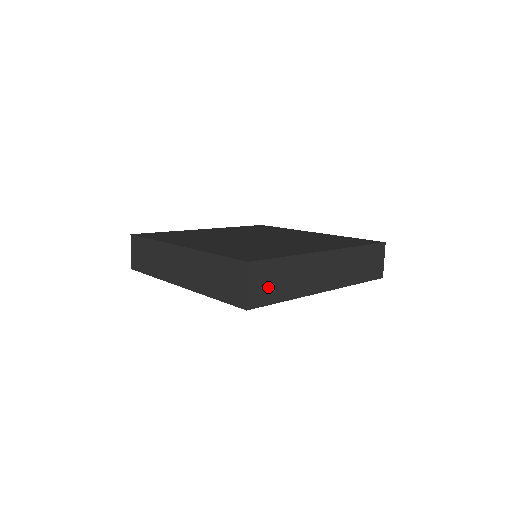
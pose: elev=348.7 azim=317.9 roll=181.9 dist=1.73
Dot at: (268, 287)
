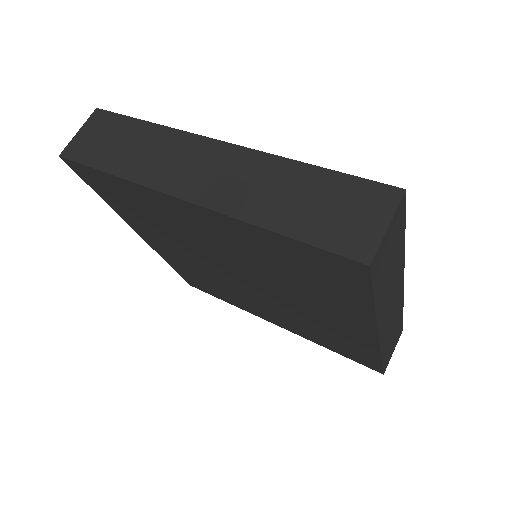
Dot at: (386, 259)
